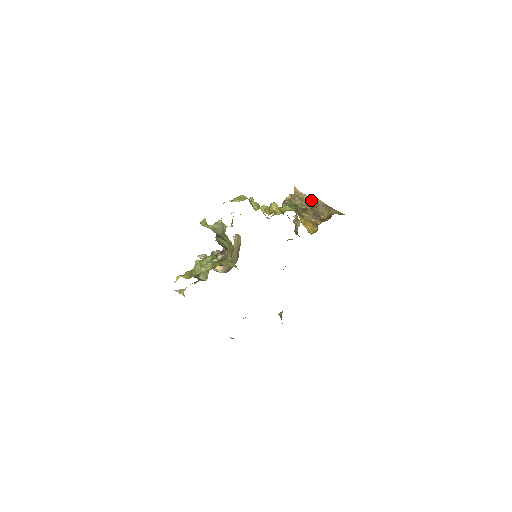
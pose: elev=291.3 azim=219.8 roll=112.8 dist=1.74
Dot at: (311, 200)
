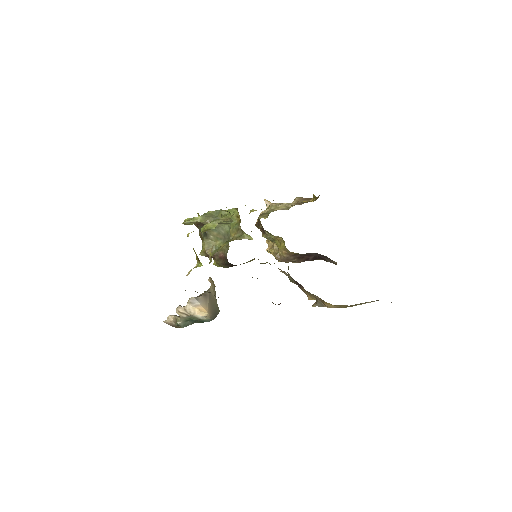
Dot at: (288, 203)
